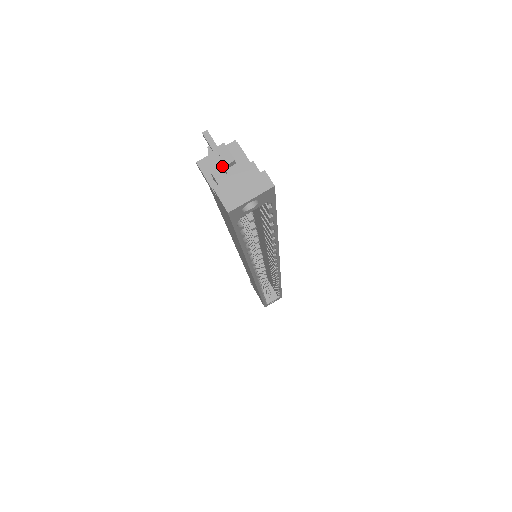
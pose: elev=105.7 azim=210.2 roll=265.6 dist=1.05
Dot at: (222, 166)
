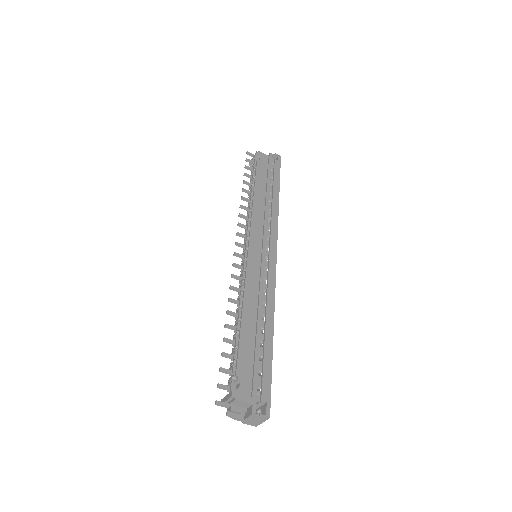
Dot at: (237, 414)
